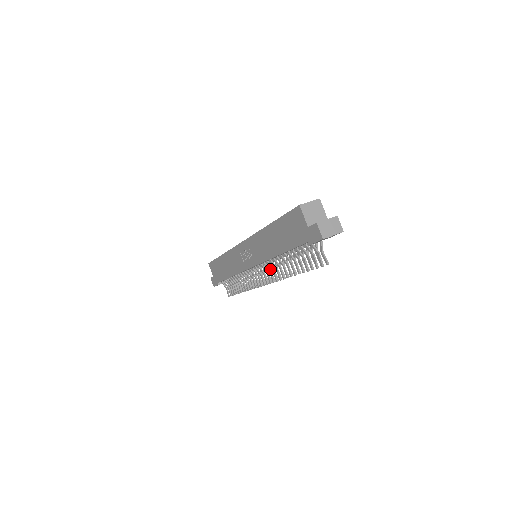
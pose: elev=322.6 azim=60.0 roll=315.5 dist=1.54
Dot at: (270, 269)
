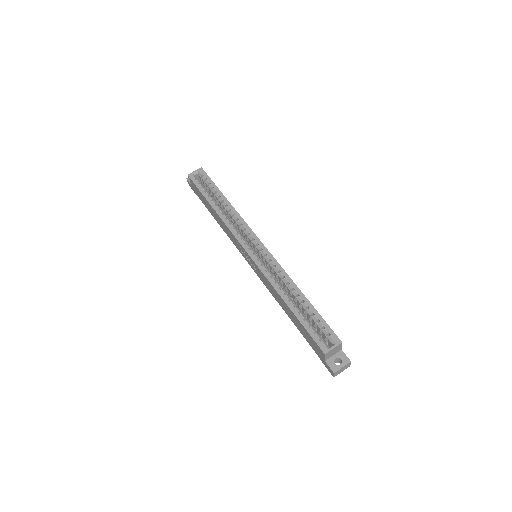
Dot at: occluded
